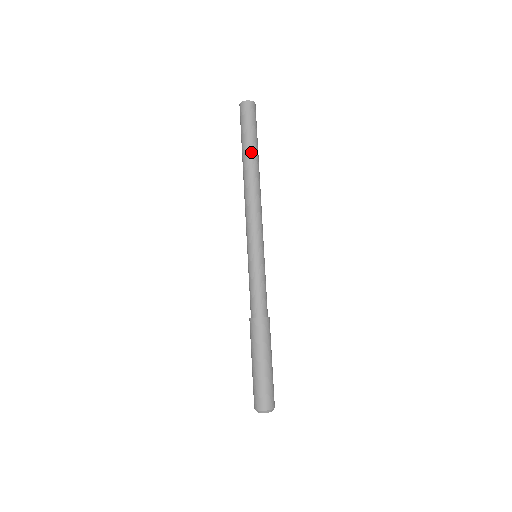
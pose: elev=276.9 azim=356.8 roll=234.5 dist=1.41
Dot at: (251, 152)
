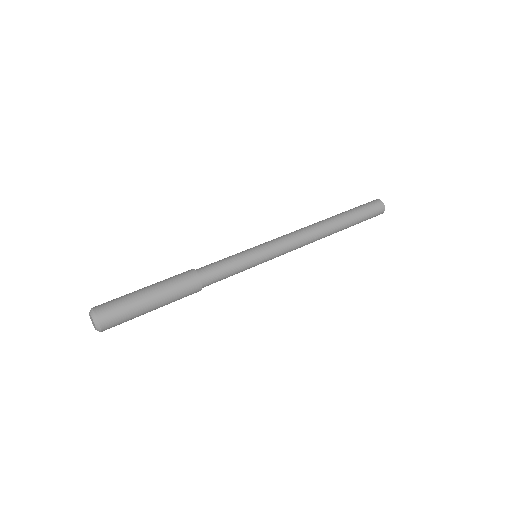
Dot at: (338, 214)
